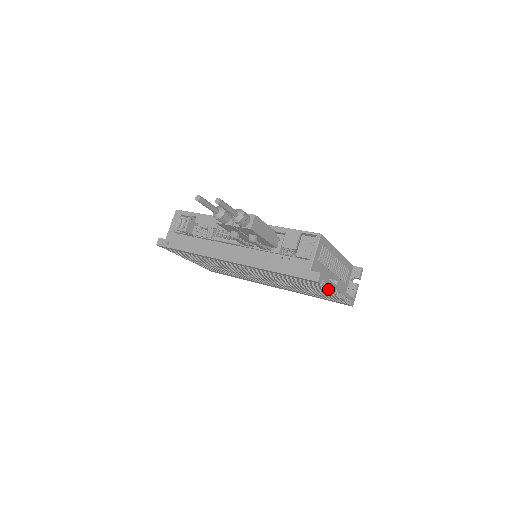
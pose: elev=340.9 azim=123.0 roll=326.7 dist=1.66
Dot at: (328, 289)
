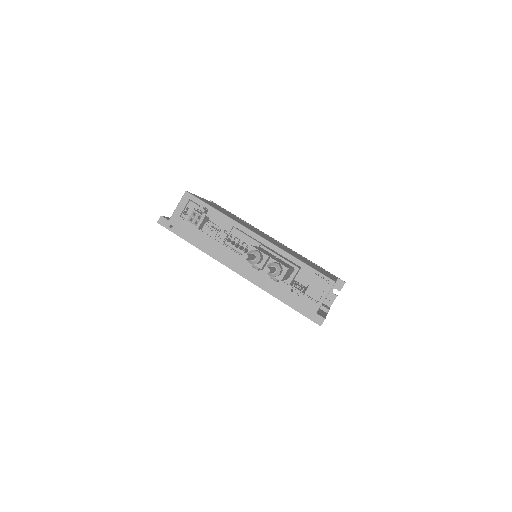
Dot at: occluded
